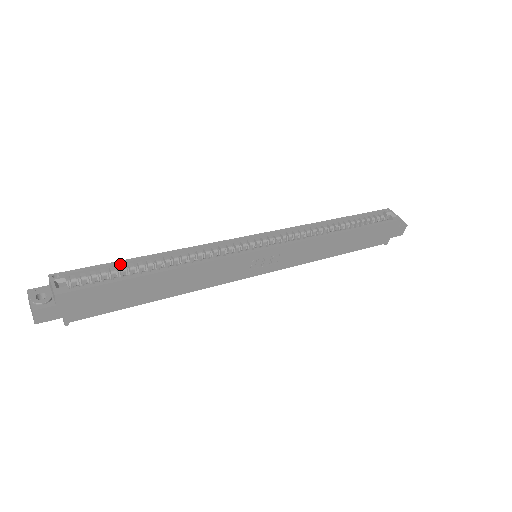
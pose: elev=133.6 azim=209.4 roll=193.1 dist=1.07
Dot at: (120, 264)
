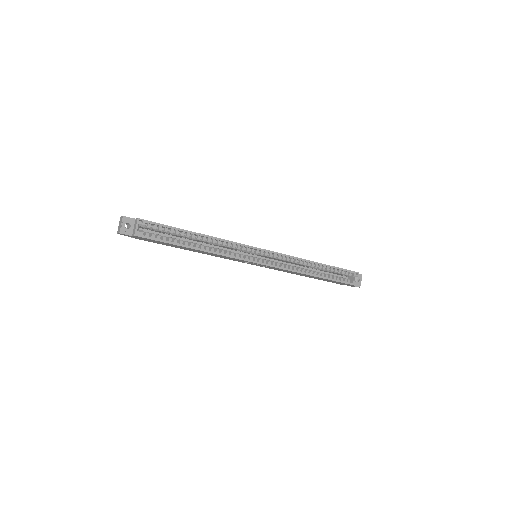
Dot at: (178, 230)
